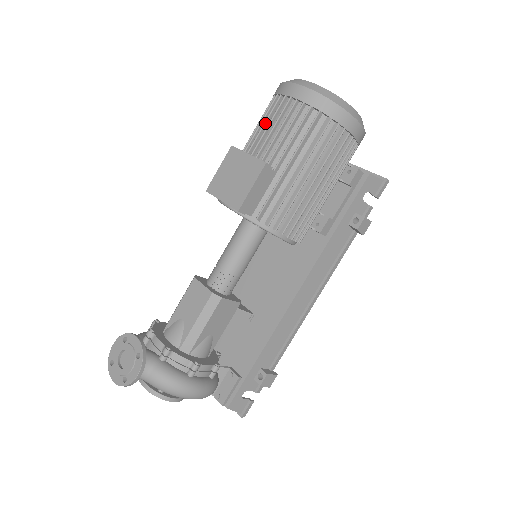
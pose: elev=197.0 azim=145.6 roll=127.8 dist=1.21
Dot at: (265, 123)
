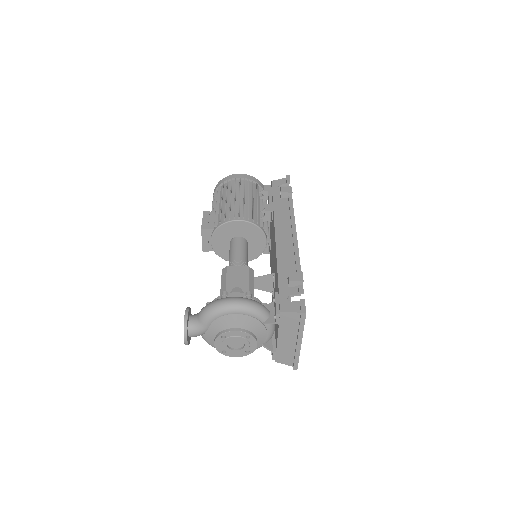
Dot at: occluded
